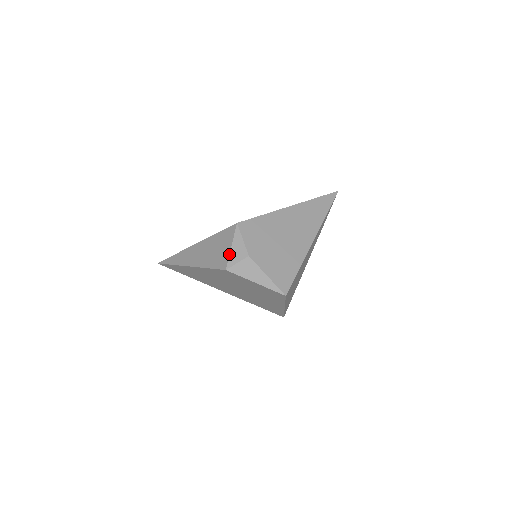
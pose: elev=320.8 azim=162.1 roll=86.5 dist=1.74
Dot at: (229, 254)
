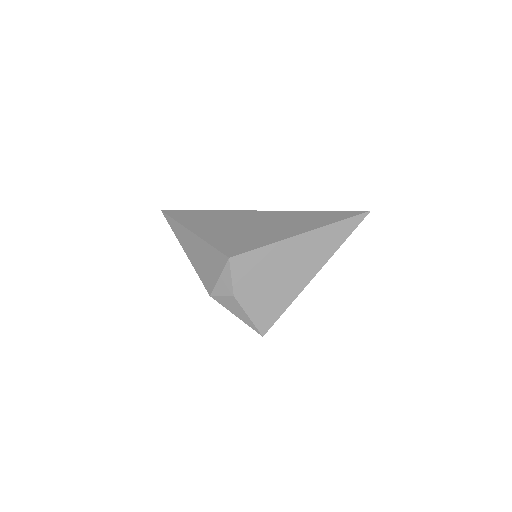
Dot at: (215, 284)
